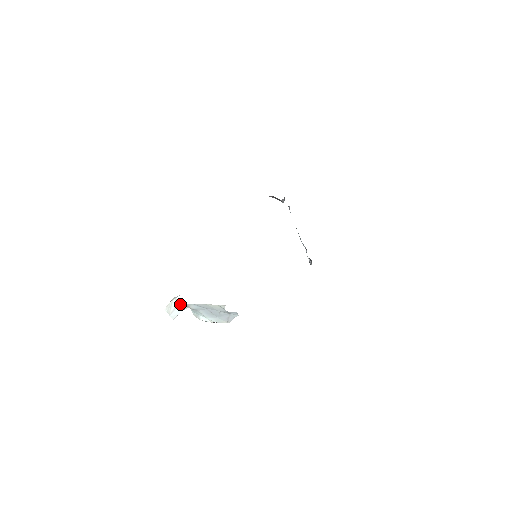
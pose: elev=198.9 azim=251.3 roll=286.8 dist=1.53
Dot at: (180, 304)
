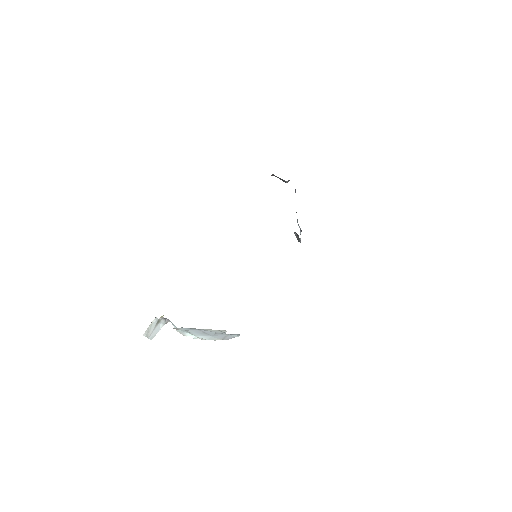
Dot at: (160, 321)
